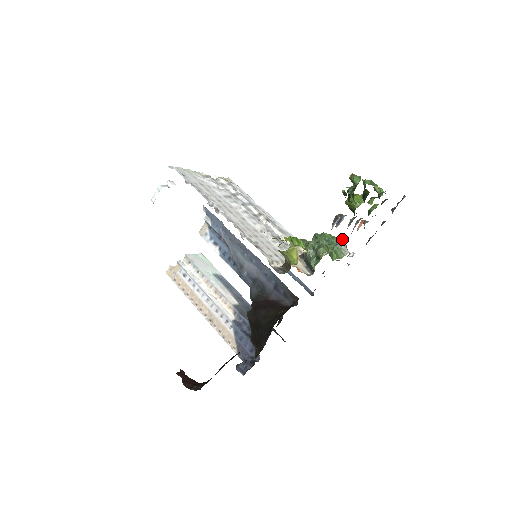
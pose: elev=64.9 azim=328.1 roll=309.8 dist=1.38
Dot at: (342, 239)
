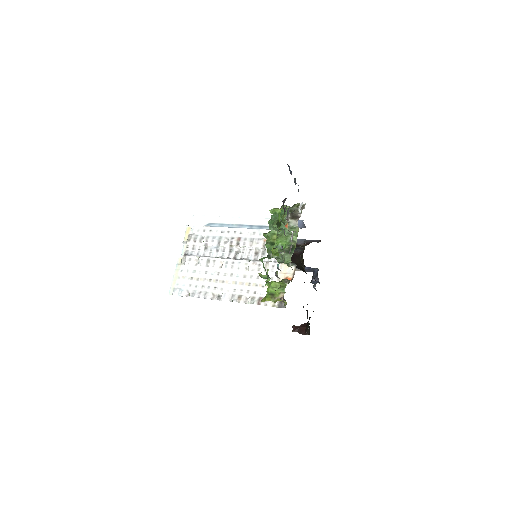
Dot at: (286, 220)
